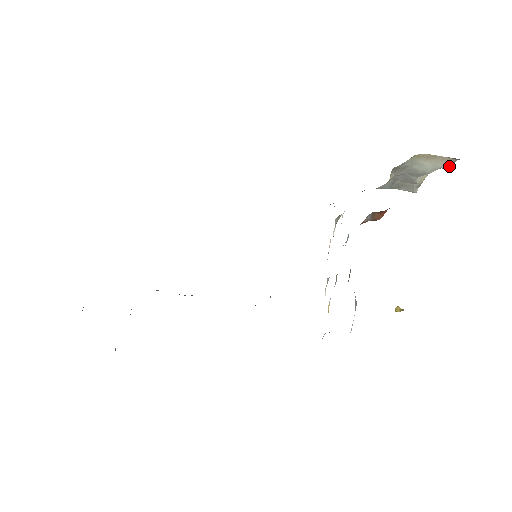
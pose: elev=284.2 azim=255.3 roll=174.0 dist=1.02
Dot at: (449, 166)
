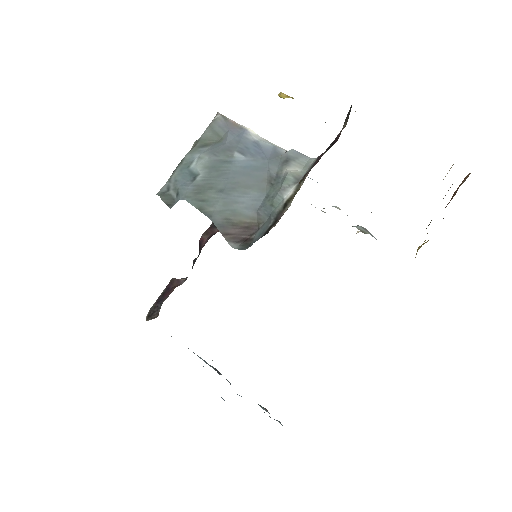
Dot at: occluded
